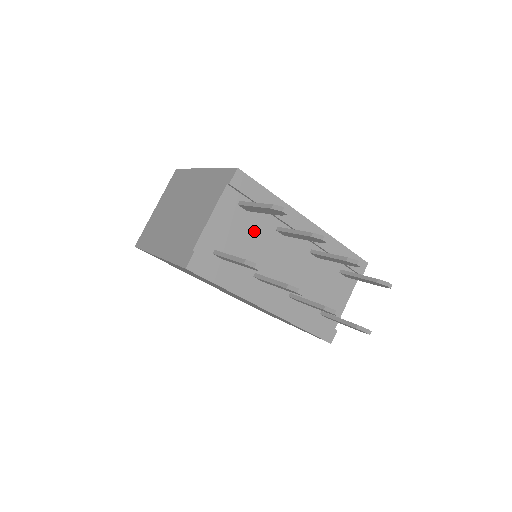
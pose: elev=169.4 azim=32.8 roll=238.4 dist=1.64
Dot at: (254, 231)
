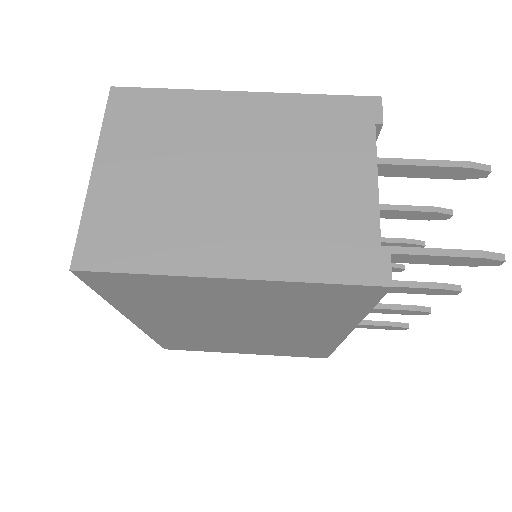
Dot at: occluded
